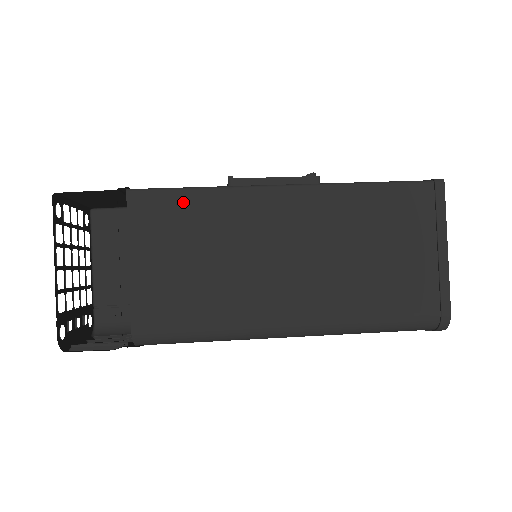
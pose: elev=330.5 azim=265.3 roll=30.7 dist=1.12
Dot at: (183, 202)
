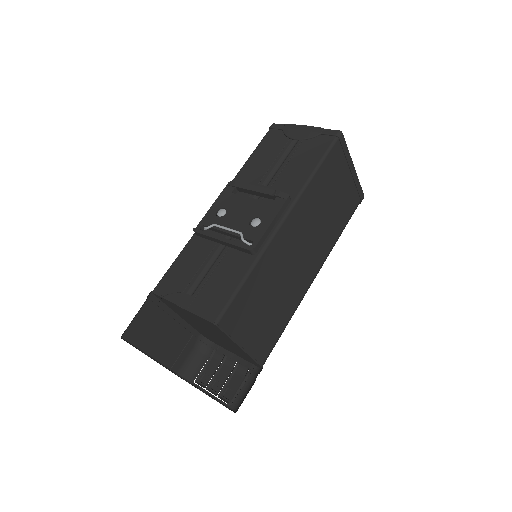
Dot at: (245, 293)
